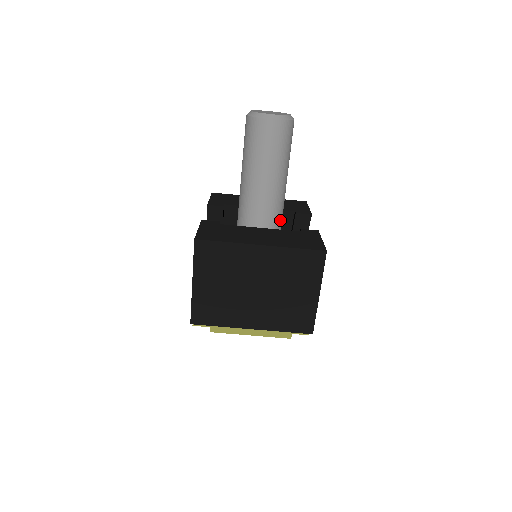
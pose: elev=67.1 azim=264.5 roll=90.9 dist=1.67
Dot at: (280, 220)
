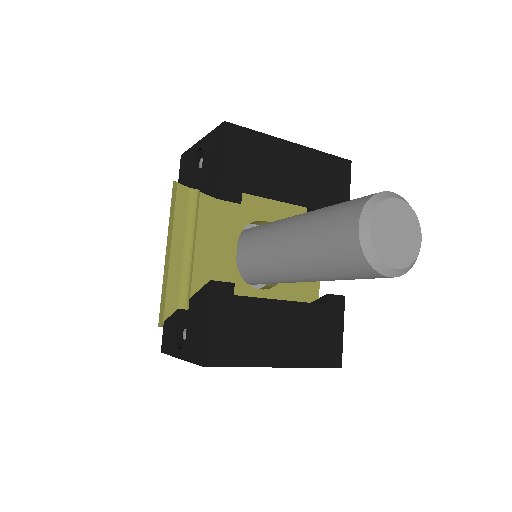
Dot at: occluded
